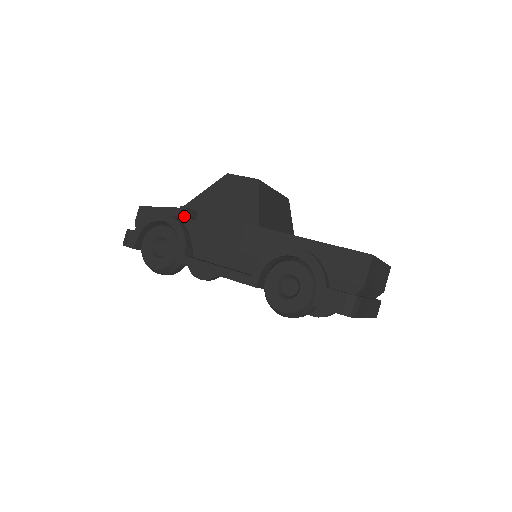
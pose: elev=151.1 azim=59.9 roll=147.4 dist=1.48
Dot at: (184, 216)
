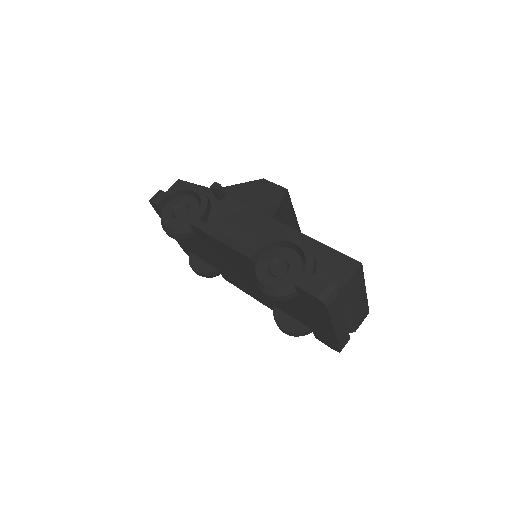
Dot at: (215, 189)
